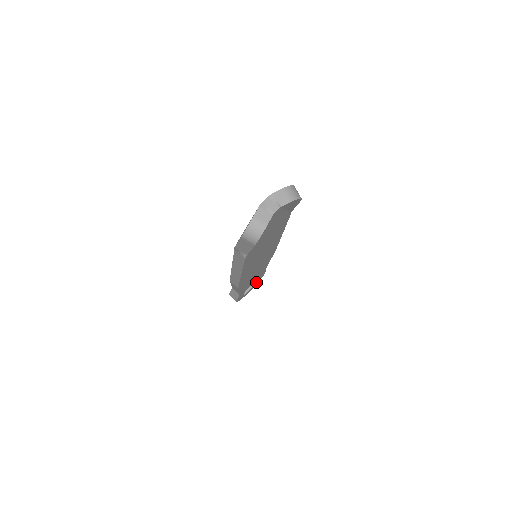
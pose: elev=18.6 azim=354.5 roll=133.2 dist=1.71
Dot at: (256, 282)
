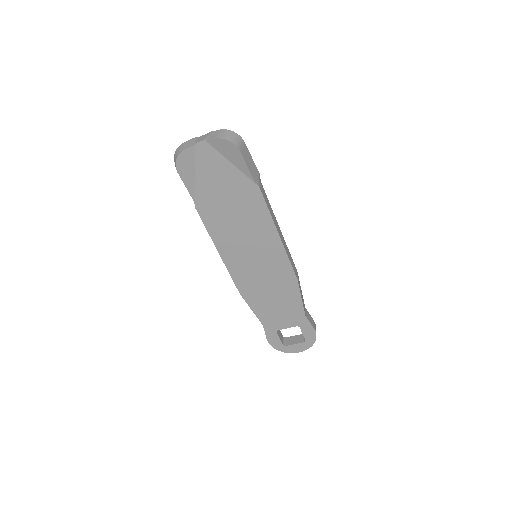
Dot at: (305, 341)
